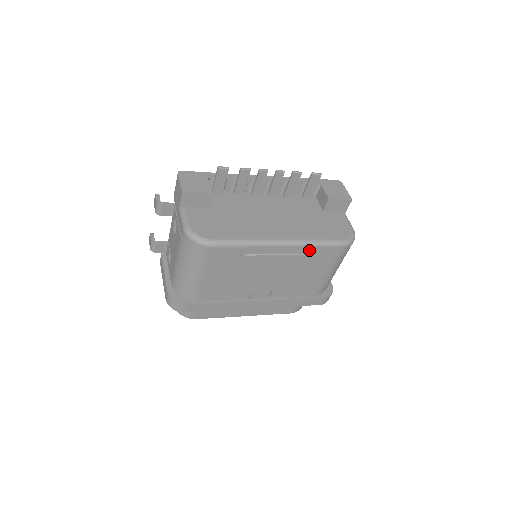
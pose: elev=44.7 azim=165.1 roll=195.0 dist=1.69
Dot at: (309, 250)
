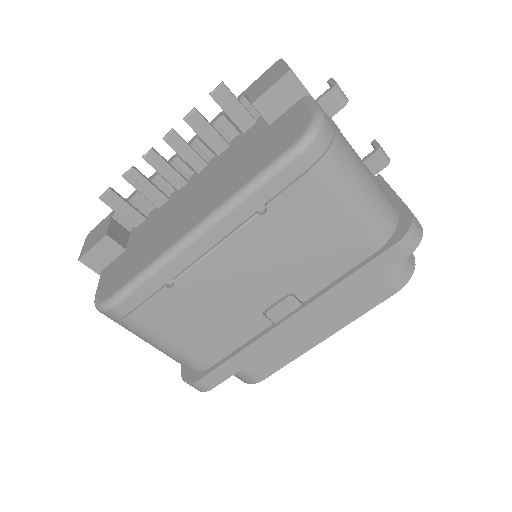
Dot at: (250, 207)
